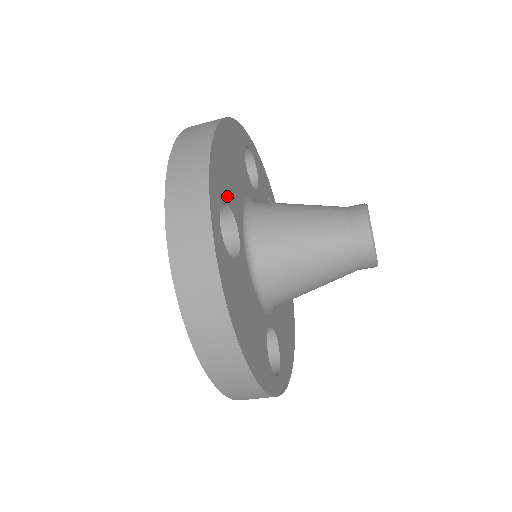
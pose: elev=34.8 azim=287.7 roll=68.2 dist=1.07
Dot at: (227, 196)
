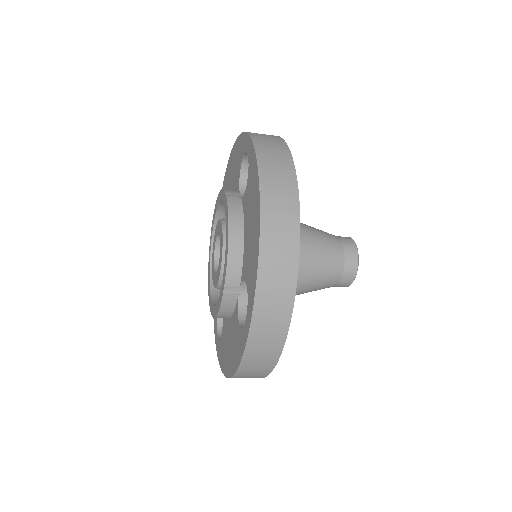
Dot at: occluded
